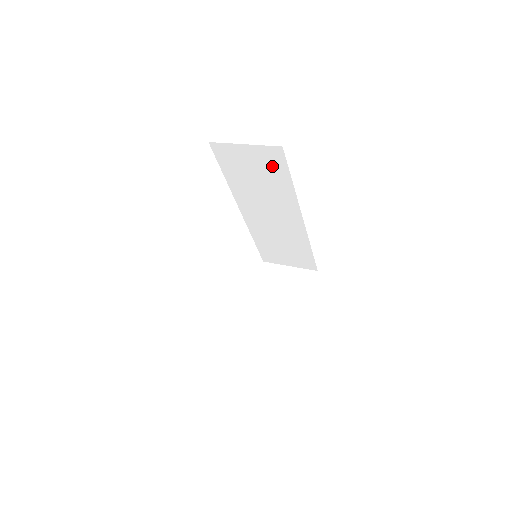
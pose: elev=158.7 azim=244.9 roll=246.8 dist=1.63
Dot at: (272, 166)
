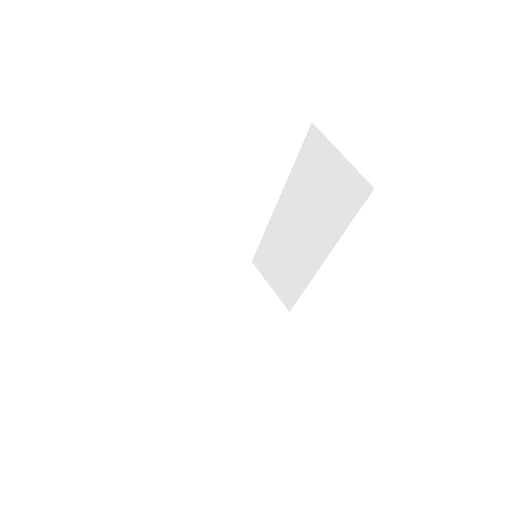
Dot at: (346, 195)
